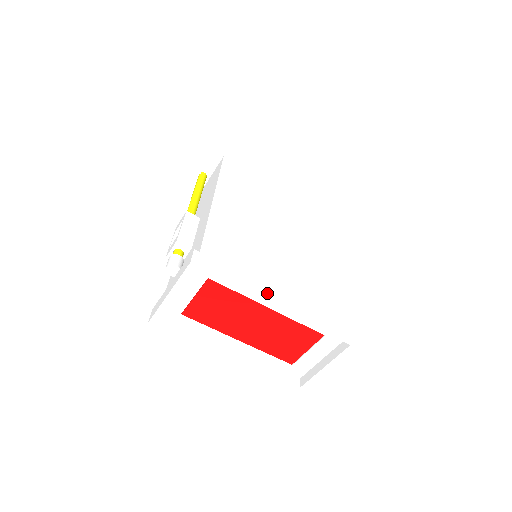
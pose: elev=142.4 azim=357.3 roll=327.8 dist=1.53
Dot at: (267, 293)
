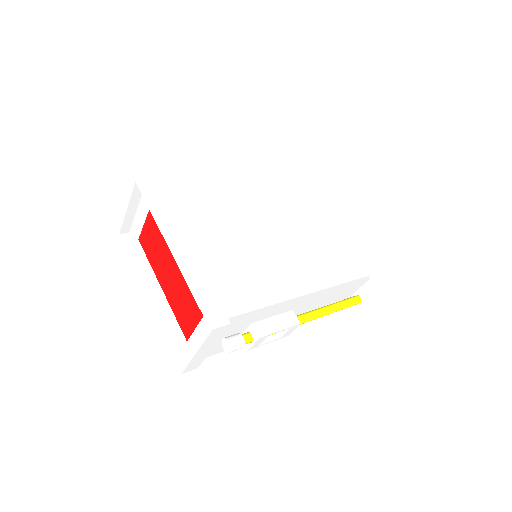
Dot at: (174, 234)
